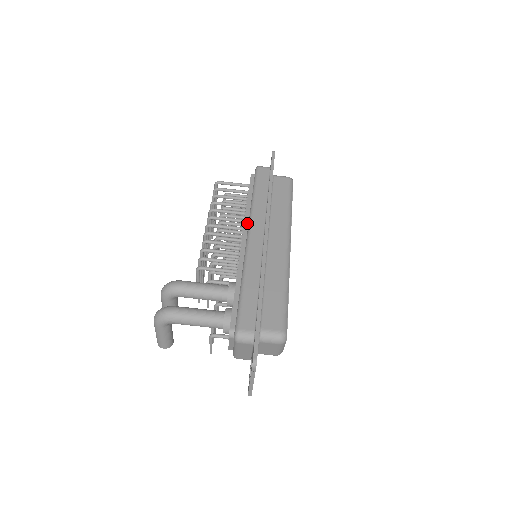
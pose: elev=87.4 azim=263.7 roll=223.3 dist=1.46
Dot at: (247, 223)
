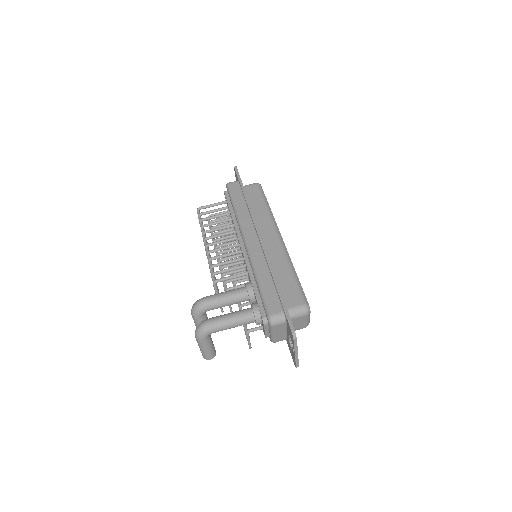
Dot at: (239, 232)
